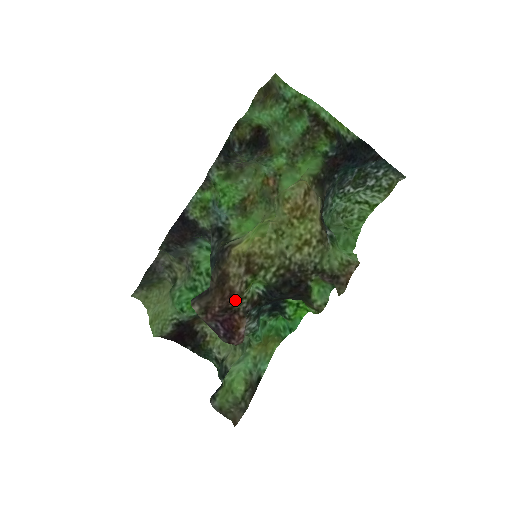
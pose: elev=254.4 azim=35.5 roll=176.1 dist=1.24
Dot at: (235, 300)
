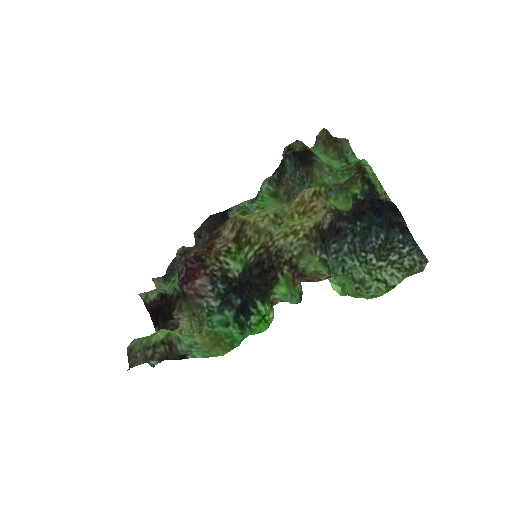
Dot at: (210, 255)
